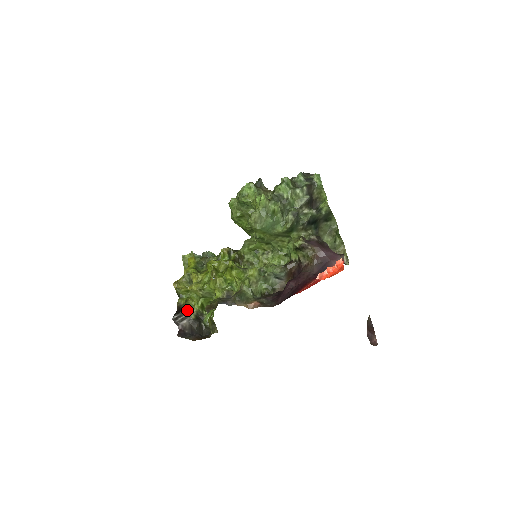
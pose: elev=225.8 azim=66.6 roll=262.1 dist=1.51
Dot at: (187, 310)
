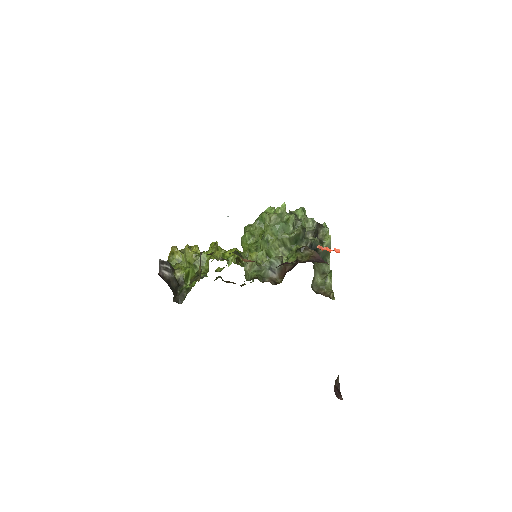
Dot at: (173, 268)
